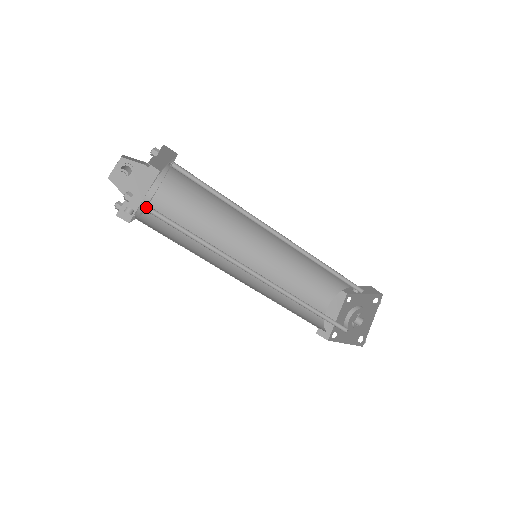
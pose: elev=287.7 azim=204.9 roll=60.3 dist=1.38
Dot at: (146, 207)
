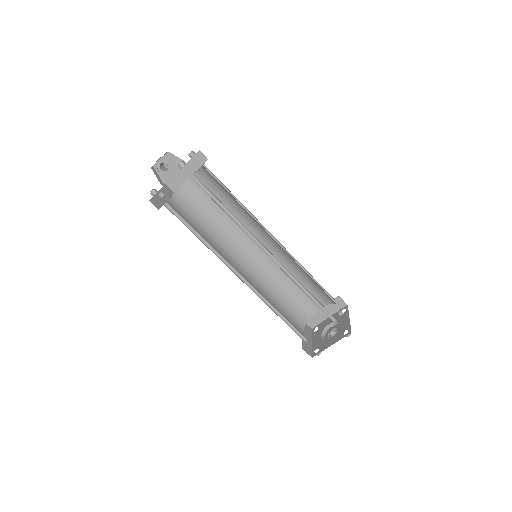
Dot at: occluded
